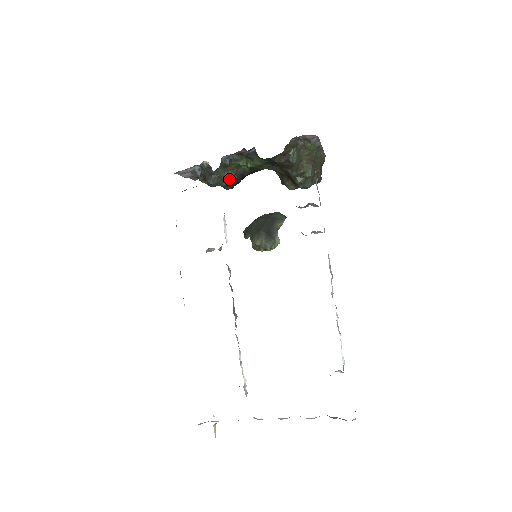
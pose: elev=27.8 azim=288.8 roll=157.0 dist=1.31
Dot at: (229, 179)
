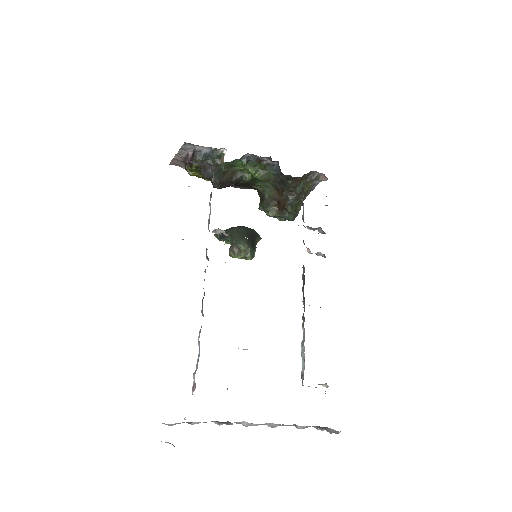
Dot at: (225, 178)
